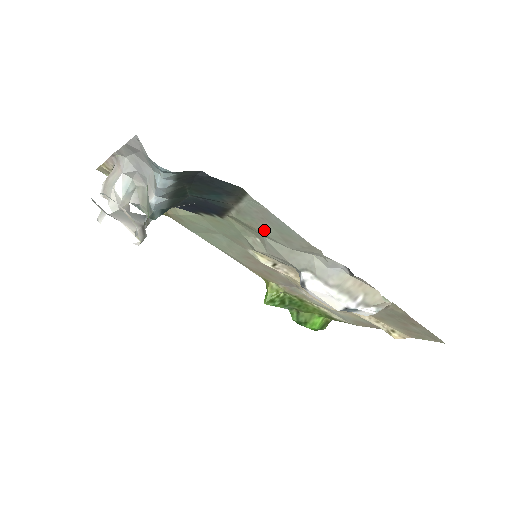
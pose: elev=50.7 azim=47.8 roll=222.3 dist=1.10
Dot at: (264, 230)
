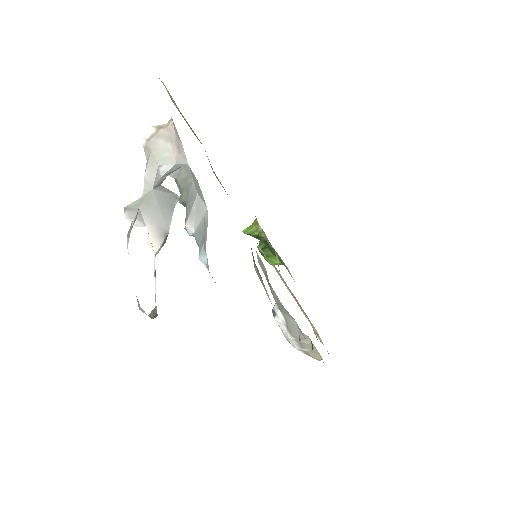
Dot at: occluded
